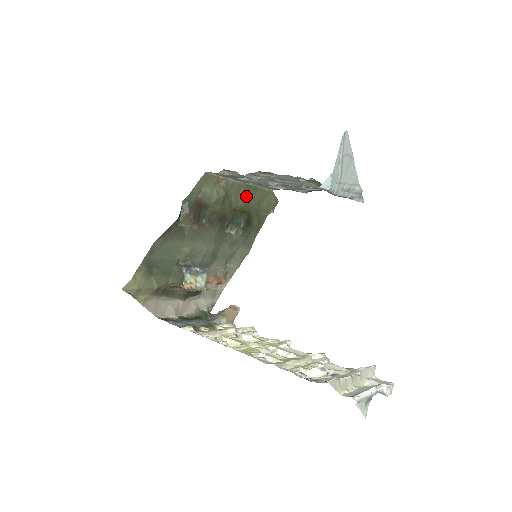
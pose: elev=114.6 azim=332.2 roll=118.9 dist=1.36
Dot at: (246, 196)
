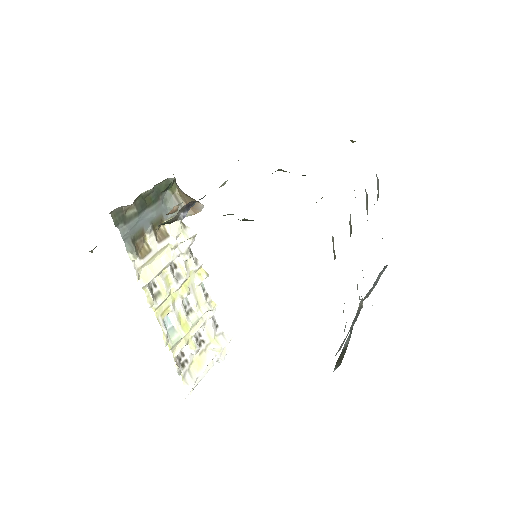
Dot at: occluded
